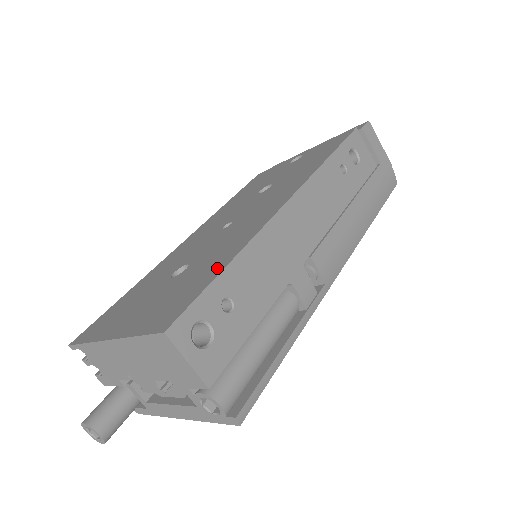
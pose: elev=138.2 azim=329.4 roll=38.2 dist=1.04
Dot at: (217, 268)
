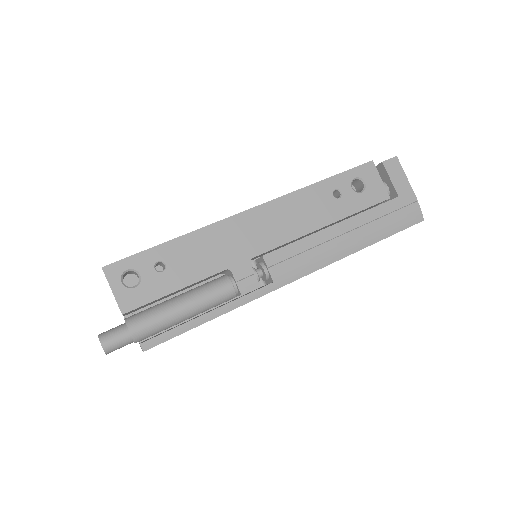
Dot at: occluded
